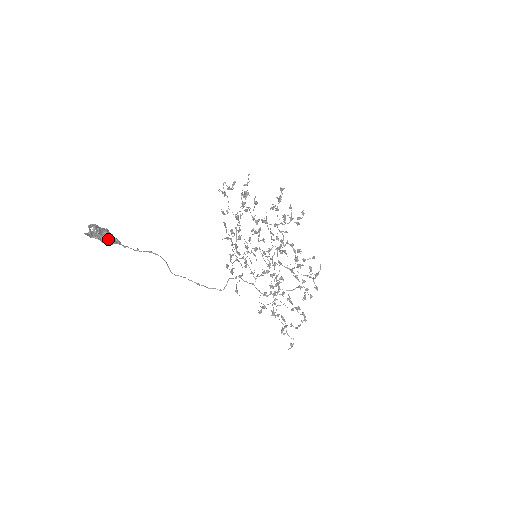
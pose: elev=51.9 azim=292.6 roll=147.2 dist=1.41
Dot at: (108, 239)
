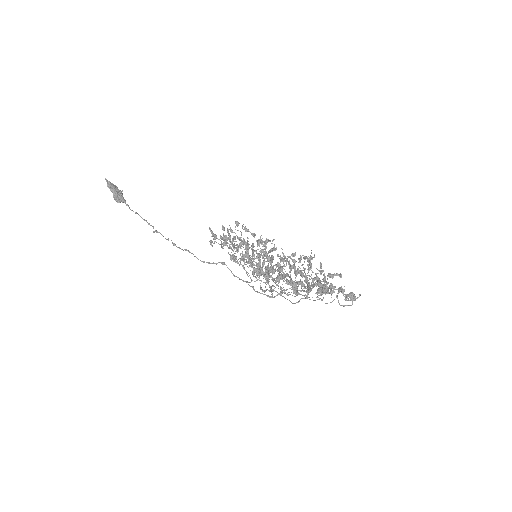
Dot at: (119, 194)
